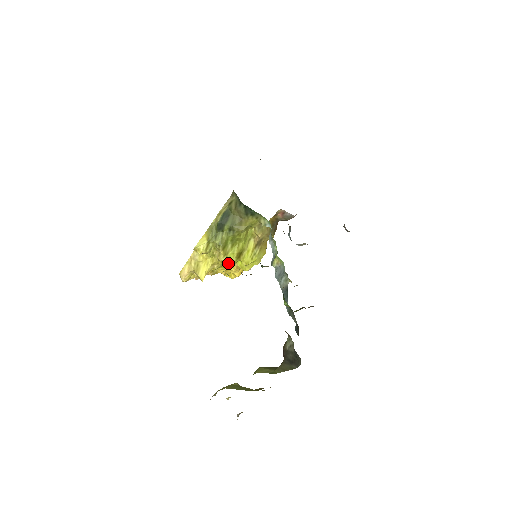
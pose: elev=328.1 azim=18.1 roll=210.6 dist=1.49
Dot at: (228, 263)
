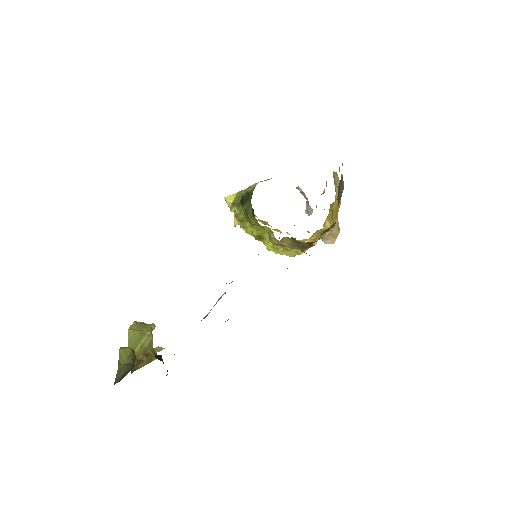
Dot at: occluded
